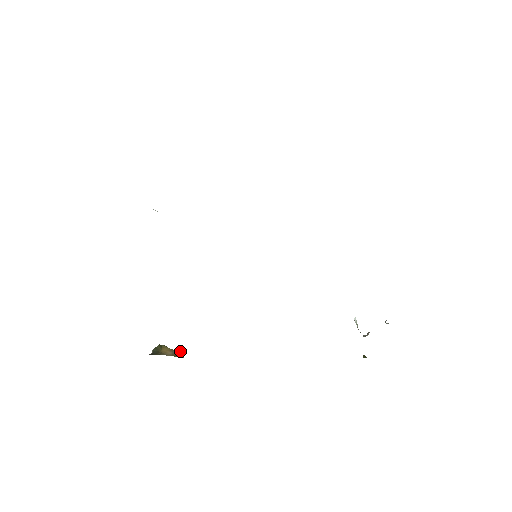
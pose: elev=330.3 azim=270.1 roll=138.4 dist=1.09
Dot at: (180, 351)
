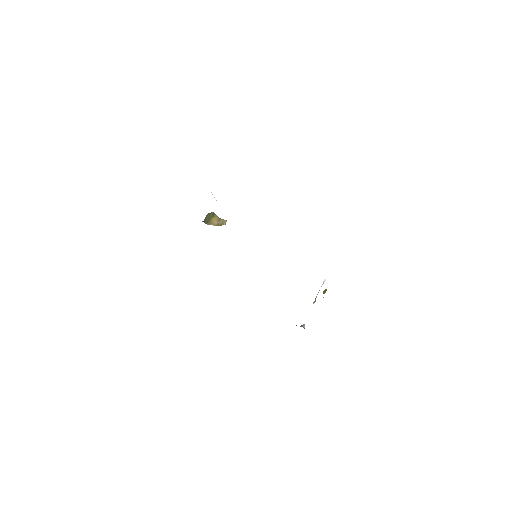
Dot at: (225, 220)
